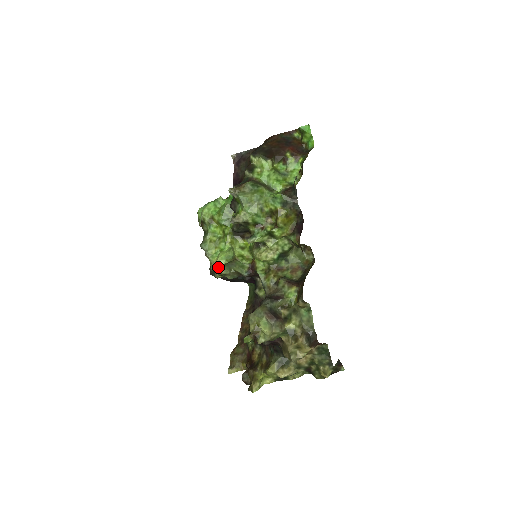
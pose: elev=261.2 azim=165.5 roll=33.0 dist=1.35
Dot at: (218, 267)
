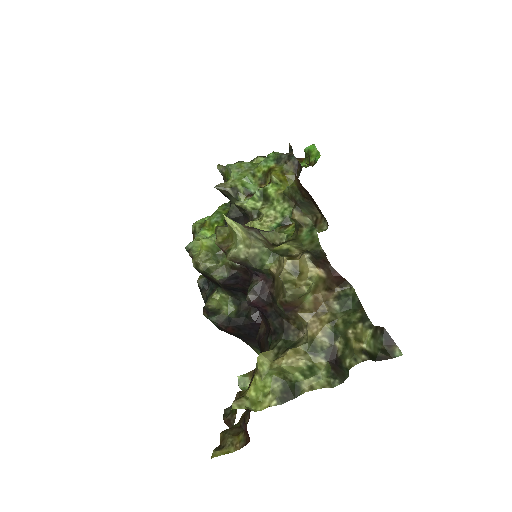
Dot at: (201, 254)
